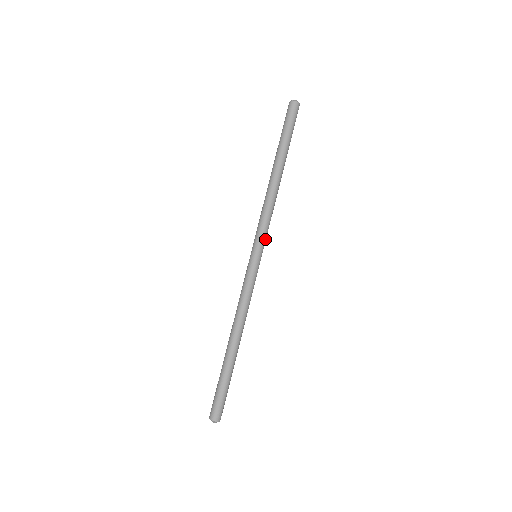
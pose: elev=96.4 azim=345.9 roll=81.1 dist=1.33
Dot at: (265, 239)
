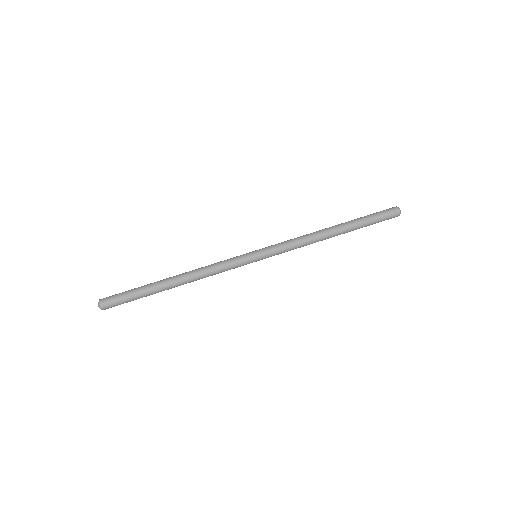
Dot at: (274, 253)
